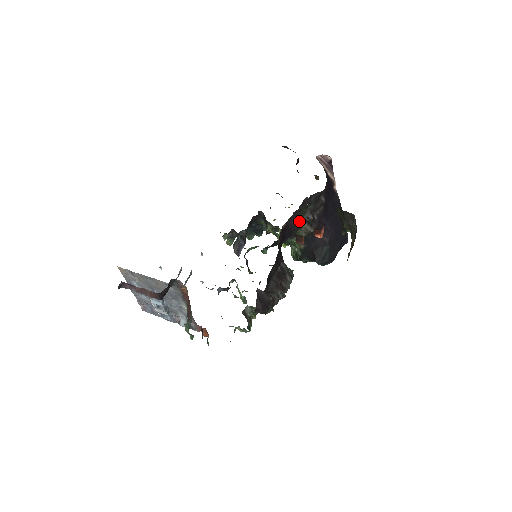
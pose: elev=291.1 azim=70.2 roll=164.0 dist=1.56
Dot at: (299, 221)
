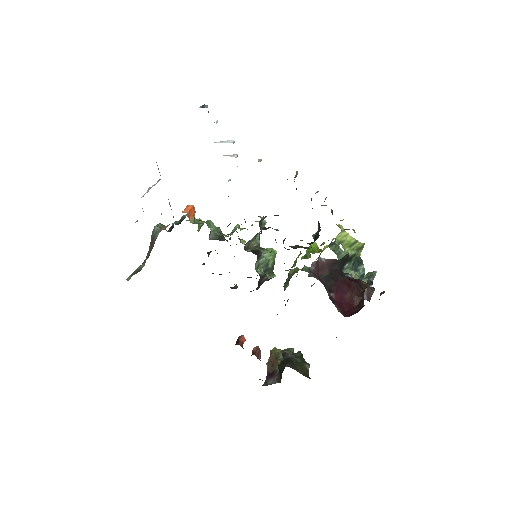
Dot at: occluded
